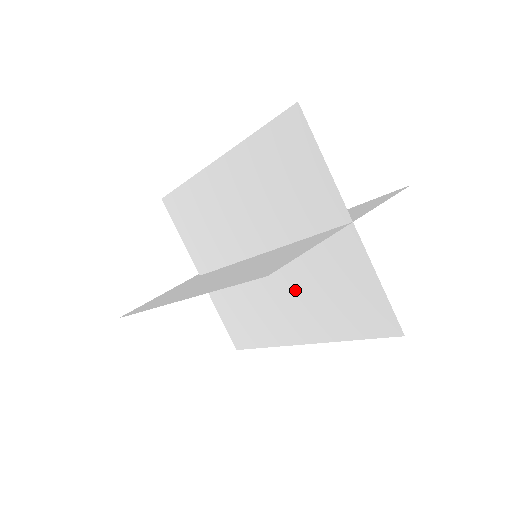
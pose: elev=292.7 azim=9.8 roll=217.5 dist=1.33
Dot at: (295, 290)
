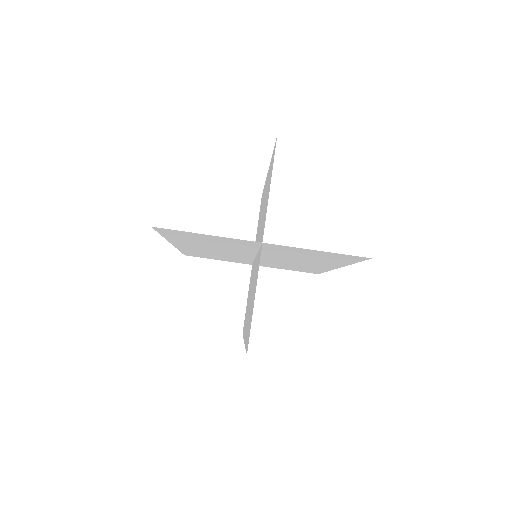
Dot at: occluded
